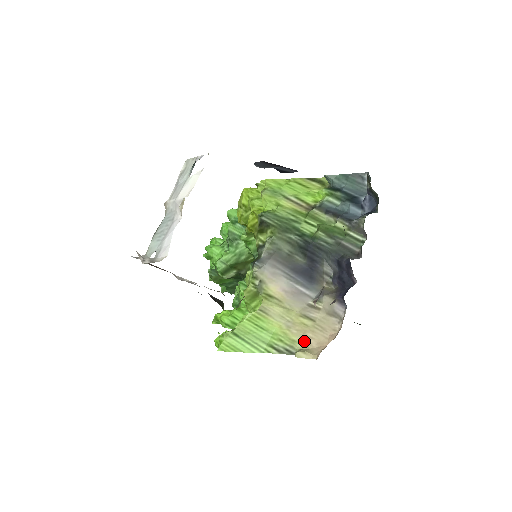
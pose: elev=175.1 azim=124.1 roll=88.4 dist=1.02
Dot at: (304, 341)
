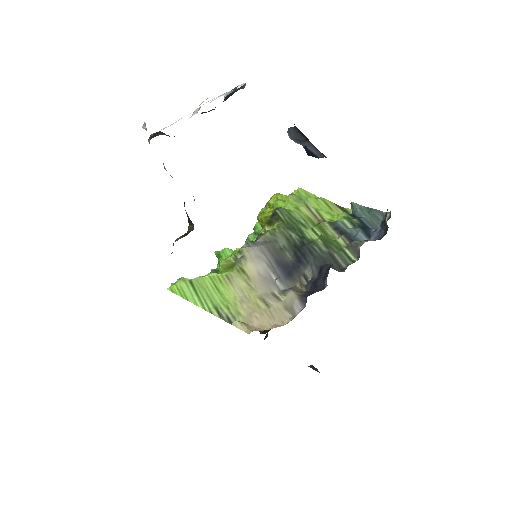
Dot at: (248, 317)
